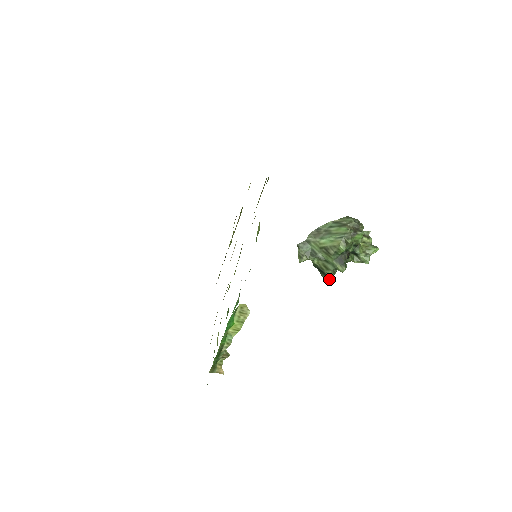
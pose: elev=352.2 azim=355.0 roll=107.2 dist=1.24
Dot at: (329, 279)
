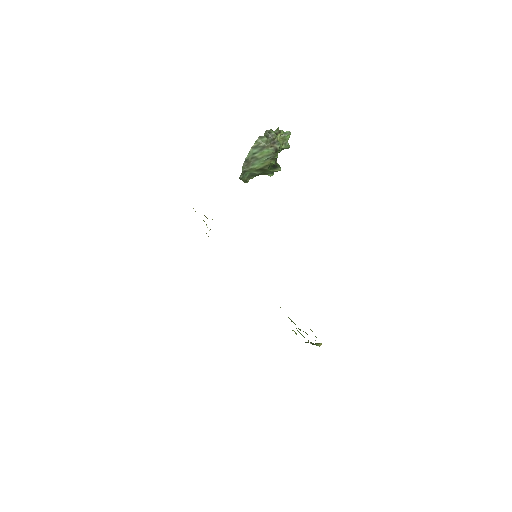
Dot at: occluded
